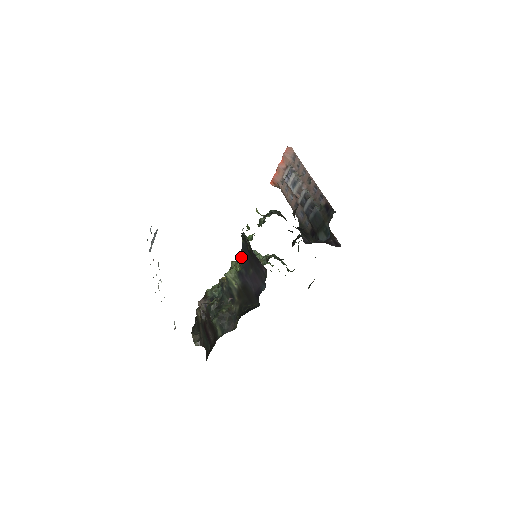
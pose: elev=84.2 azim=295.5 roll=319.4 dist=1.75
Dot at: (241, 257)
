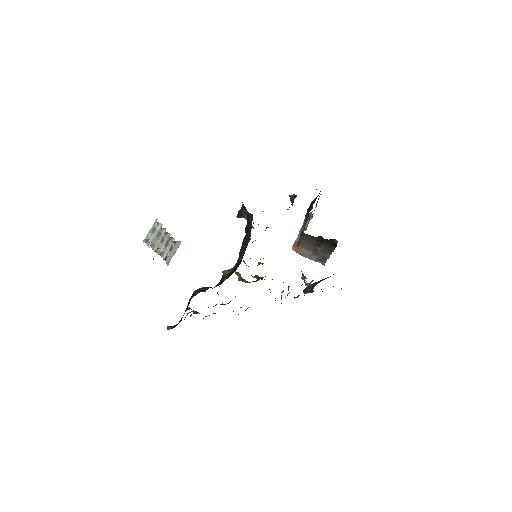
Dot at: (241, 248)
